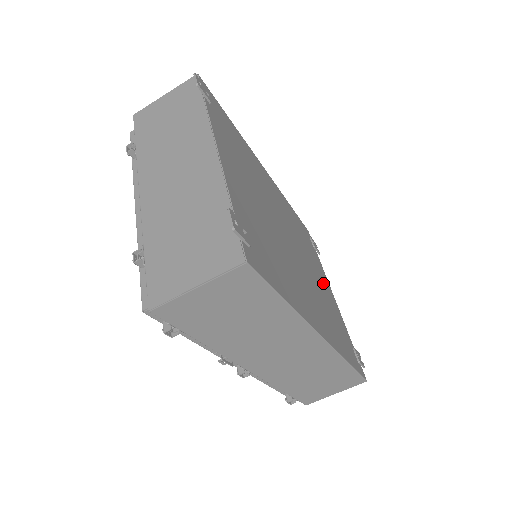
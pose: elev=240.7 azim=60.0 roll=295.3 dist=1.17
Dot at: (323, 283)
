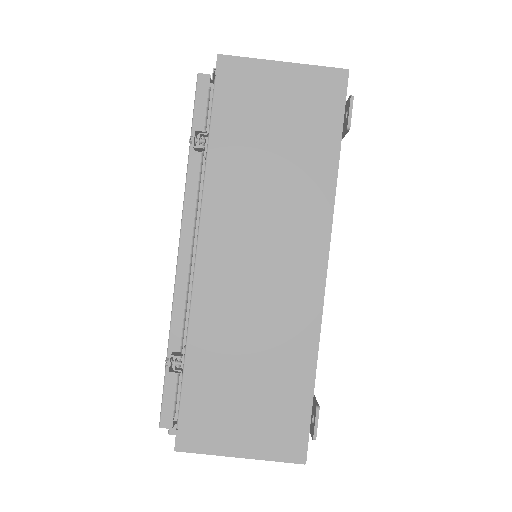
Dot at: occluded
